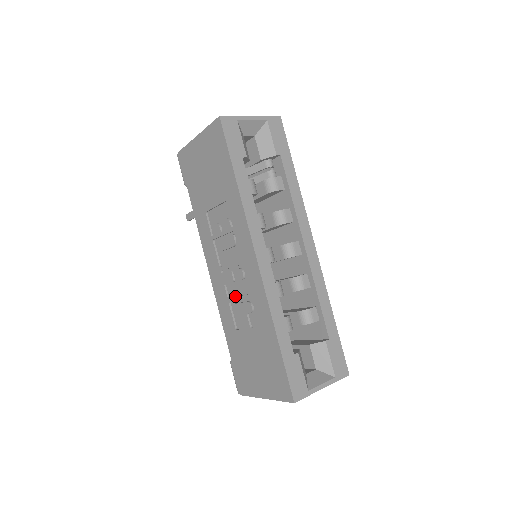
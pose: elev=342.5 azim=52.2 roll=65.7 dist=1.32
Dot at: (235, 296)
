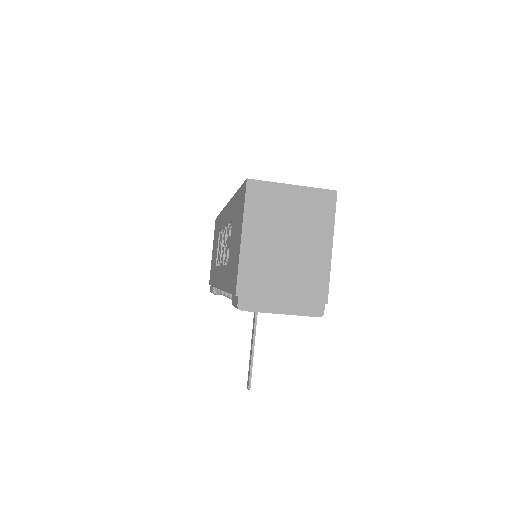
Dot at: occluded
